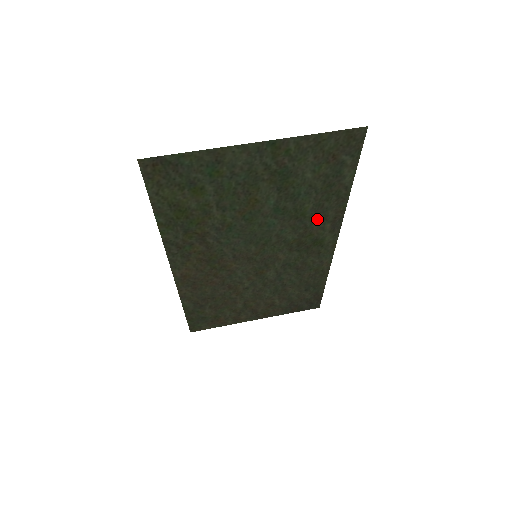
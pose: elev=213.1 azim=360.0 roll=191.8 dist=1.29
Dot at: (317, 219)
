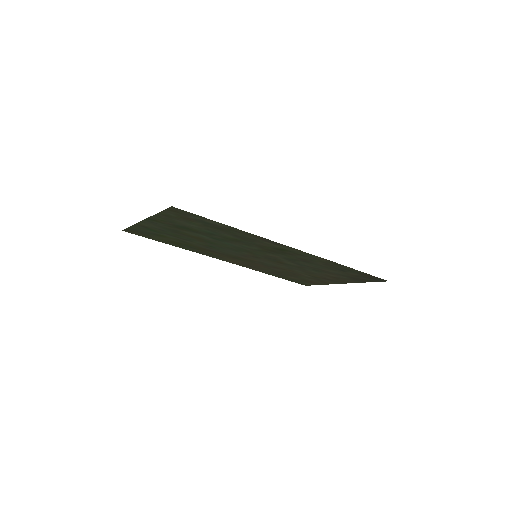
Dot at: (251, 240)
